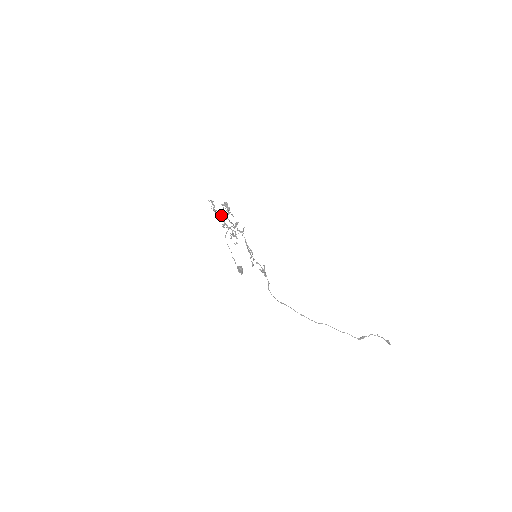
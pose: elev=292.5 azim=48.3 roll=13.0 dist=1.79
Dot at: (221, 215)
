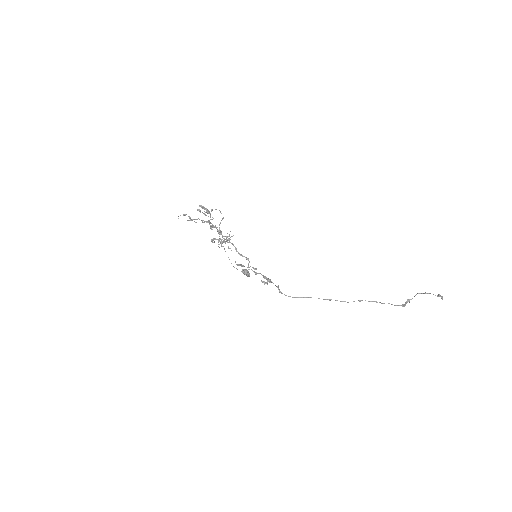
Dot at: (202, 221)
